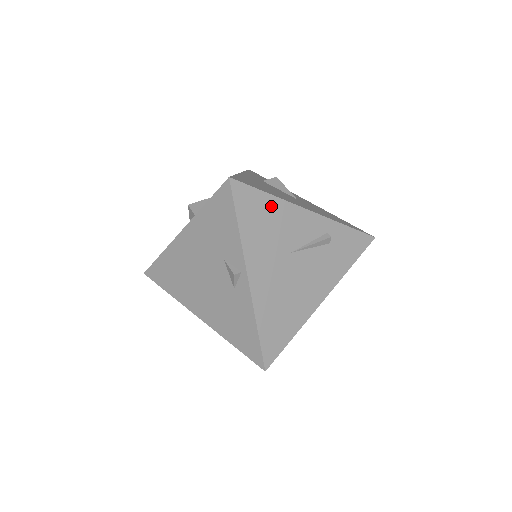
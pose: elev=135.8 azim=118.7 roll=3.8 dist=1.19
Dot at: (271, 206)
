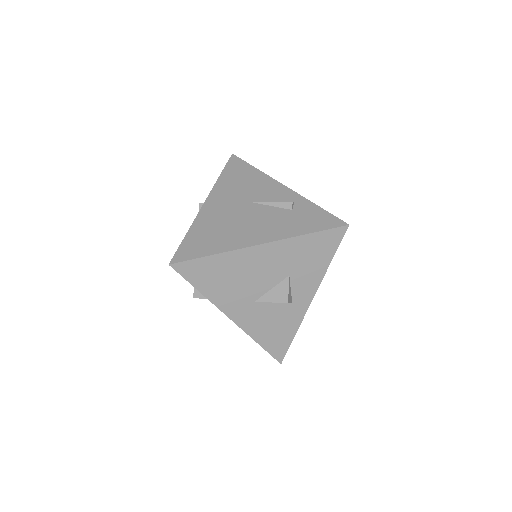
Dot at: (252, 174)
